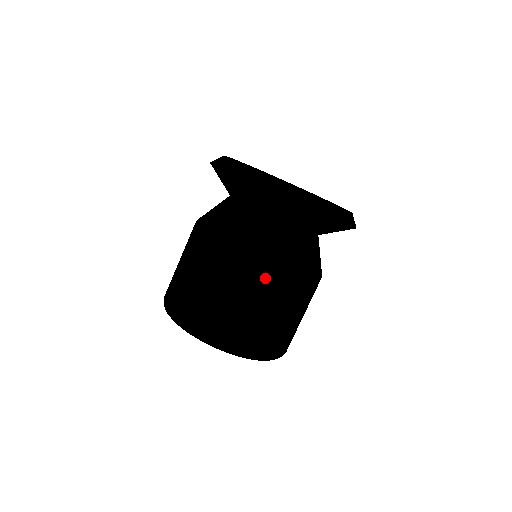
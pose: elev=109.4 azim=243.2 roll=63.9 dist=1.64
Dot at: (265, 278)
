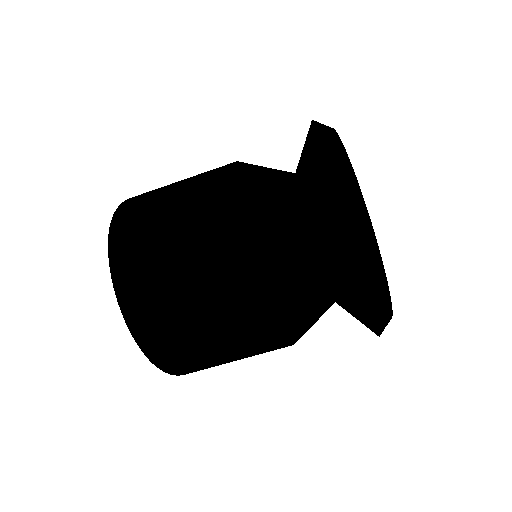
Dot at: (236, 277)
